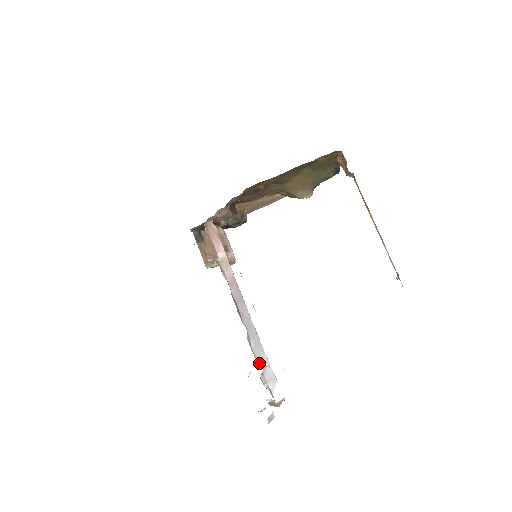
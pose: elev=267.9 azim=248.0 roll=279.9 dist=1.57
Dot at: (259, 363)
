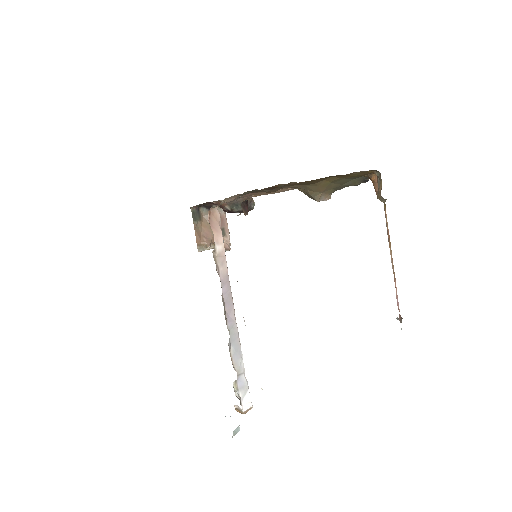
Dot at: (235, 370)
